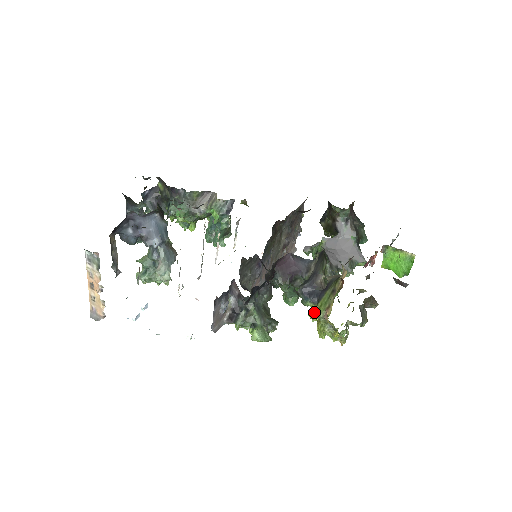
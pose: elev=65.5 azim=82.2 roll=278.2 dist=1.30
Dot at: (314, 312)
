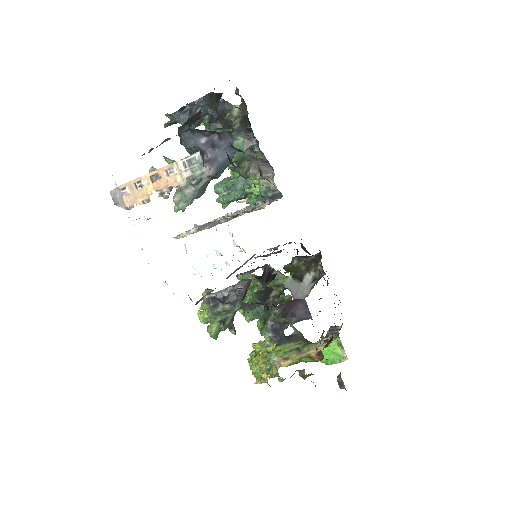
Dot at: (264, 345)
